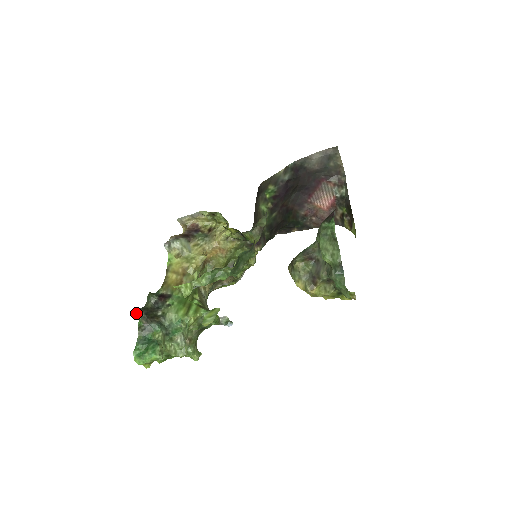
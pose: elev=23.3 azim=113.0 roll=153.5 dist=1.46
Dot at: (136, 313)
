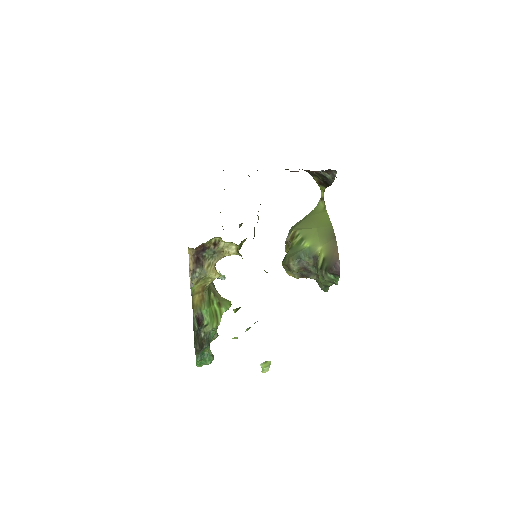
Dot at: (195, 352)
